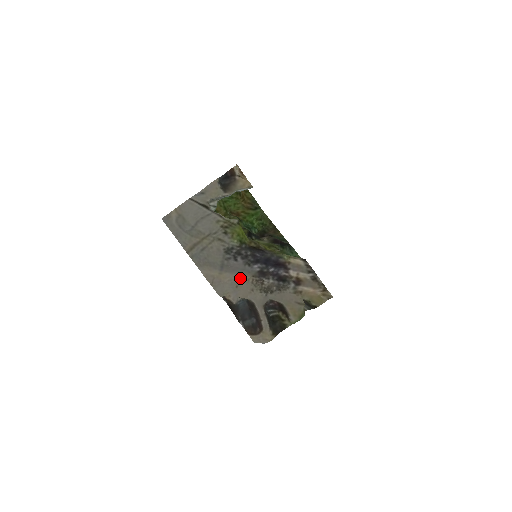
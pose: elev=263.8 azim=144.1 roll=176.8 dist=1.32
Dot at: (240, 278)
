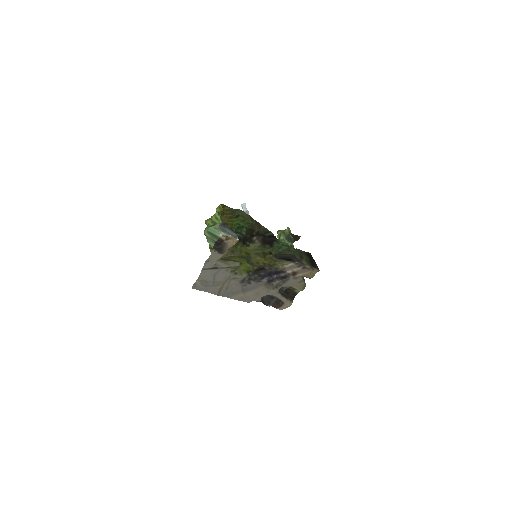
Dot at: (257, 290)
